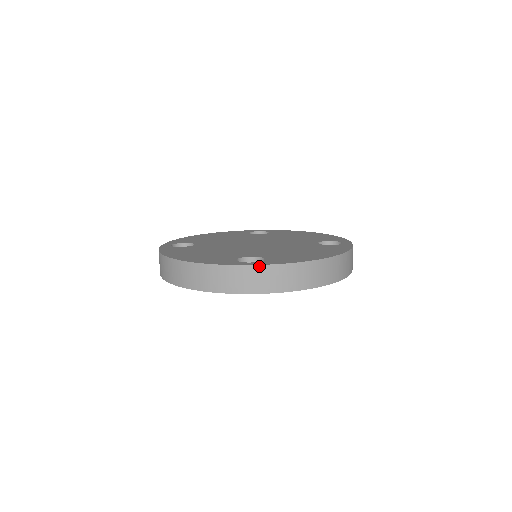
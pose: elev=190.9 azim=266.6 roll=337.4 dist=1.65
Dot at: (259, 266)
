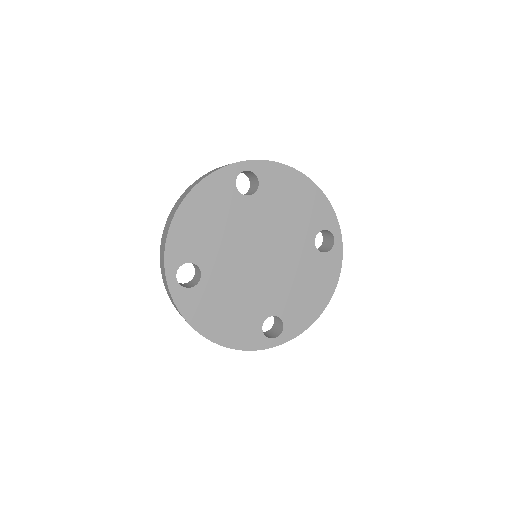
Dot at: occluded
